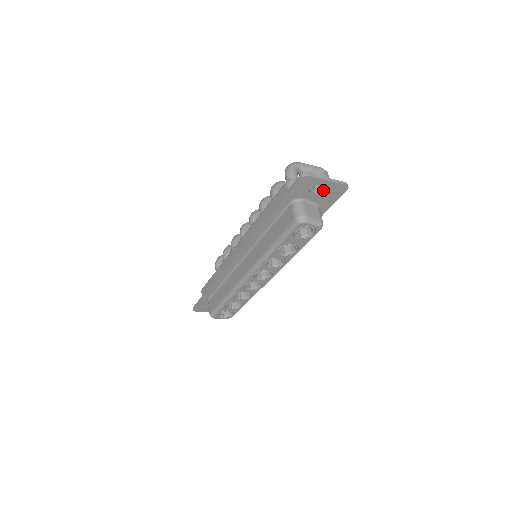
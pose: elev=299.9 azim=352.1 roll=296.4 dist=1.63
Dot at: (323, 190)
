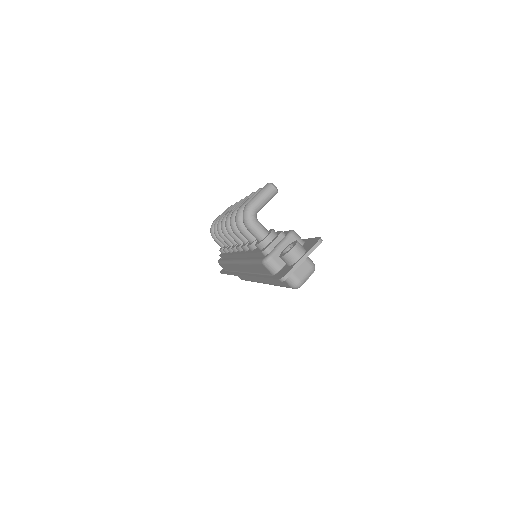
Dot at: occluded
